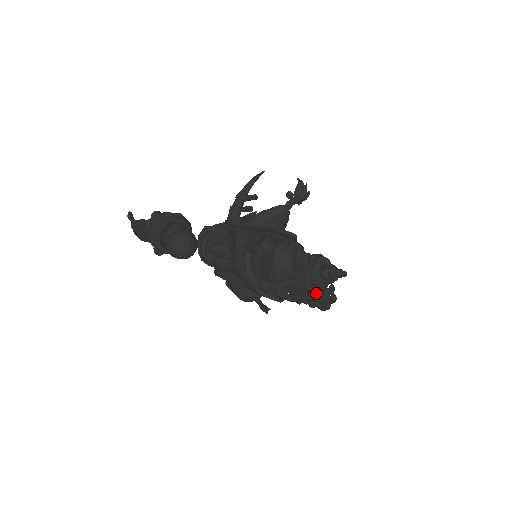
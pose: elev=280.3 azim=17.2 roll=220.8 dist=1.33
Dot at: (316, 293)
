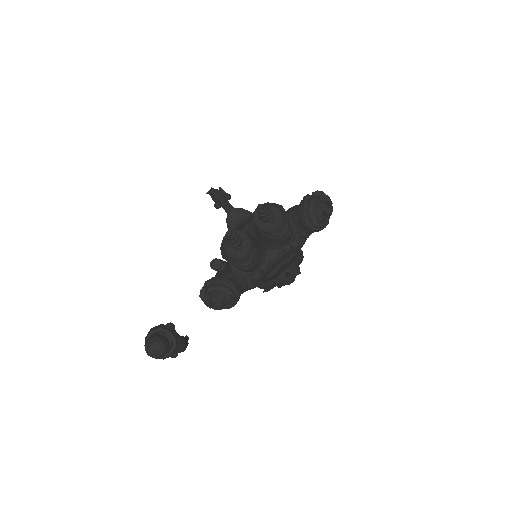
Dot at: (285, 229)
